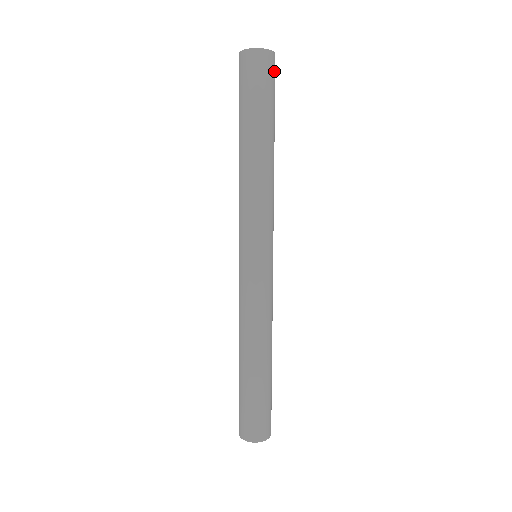
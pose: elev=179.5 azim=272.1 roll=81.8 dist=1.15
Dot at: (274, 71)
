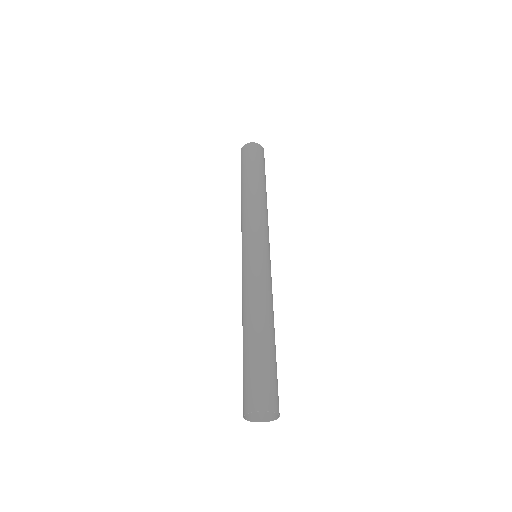
Dot at: occluded
